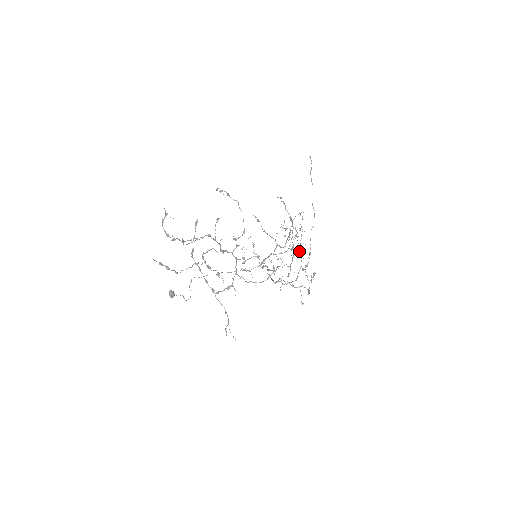
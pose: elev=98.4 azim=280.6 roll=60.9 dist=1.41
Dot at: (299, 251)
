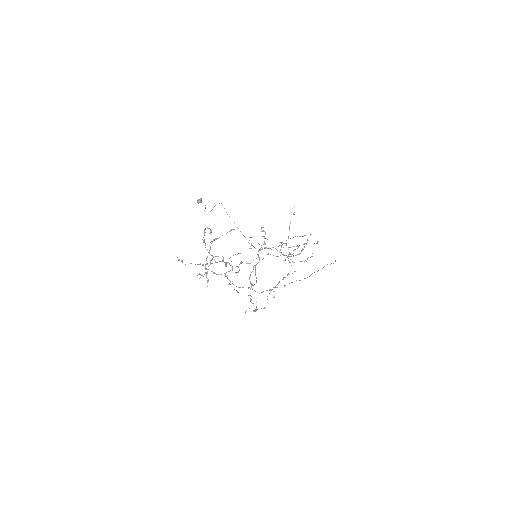
Dot at: (278, 282)
